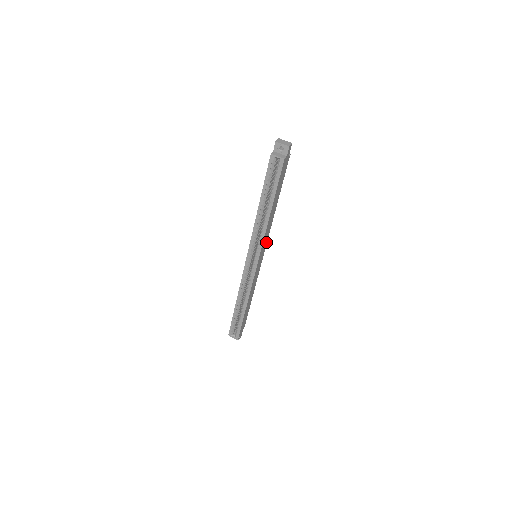
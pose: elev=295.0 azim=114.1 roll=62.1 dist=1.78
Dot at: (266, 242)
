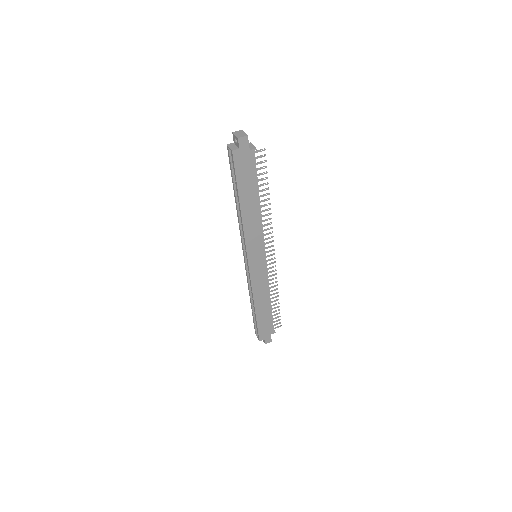
Dot at: (262, 243)
